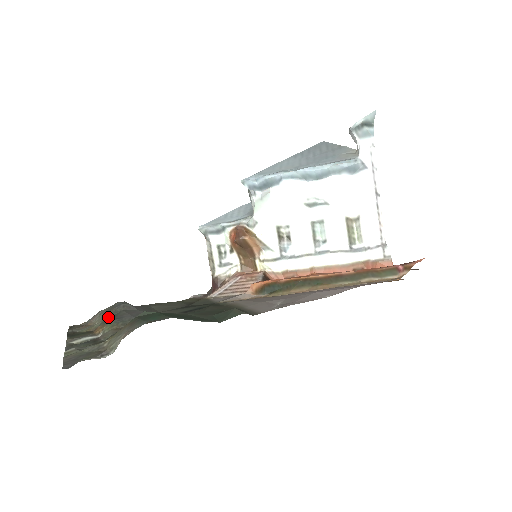
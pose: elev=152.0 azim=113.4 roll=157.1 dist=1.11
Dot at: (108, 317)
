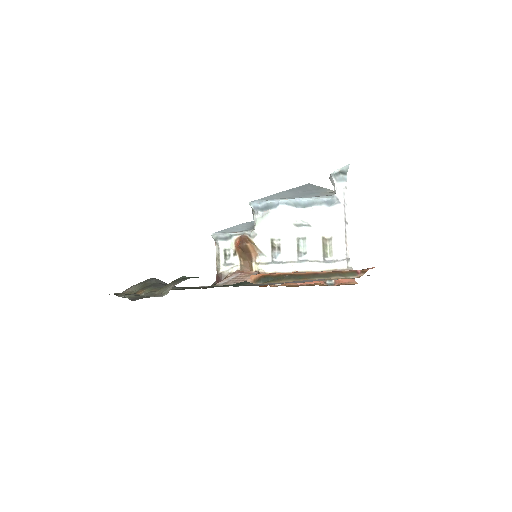
Dot at: (145, 286)
